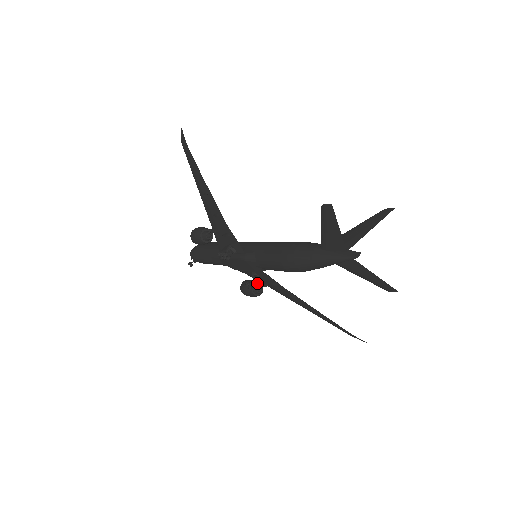
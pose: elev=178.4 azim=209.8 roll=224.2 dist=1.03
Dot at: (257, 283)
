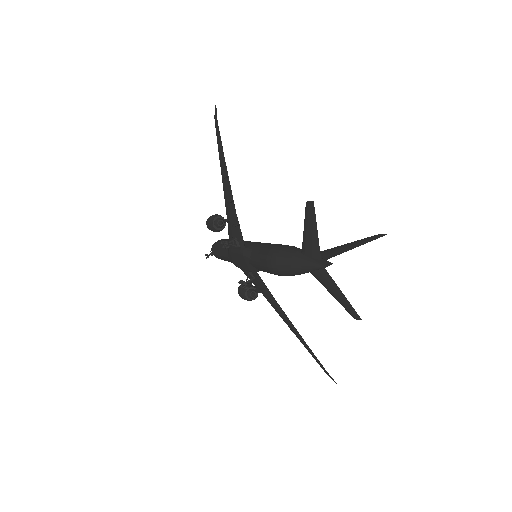
Dot at: (250, 284)
